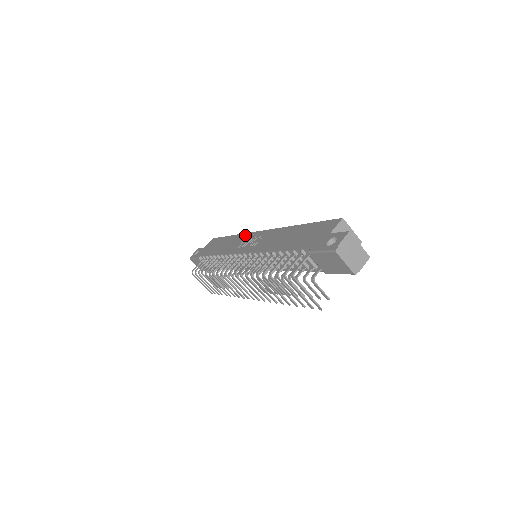
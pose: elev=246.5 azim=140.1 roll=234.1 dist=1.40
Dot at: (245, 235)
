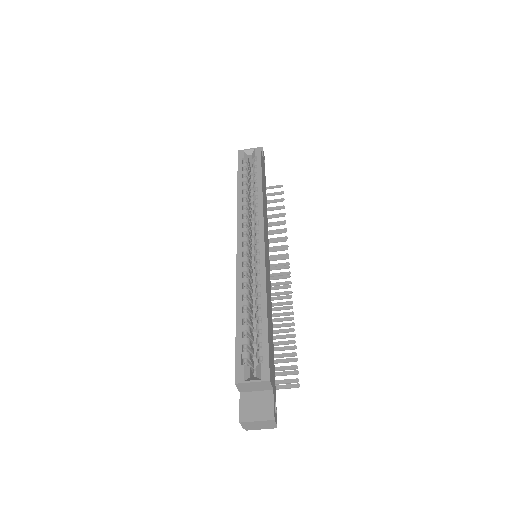
Dot at: (237, 222)
